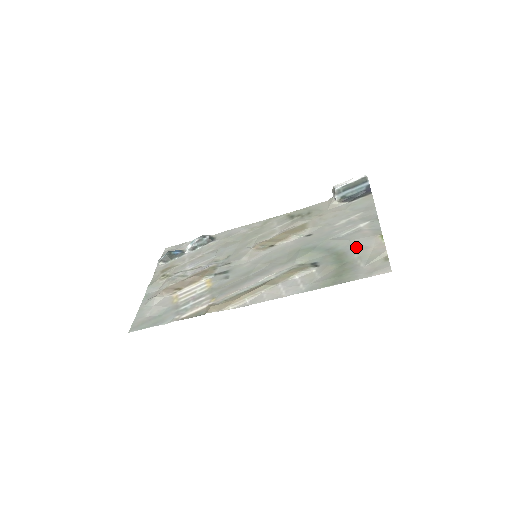
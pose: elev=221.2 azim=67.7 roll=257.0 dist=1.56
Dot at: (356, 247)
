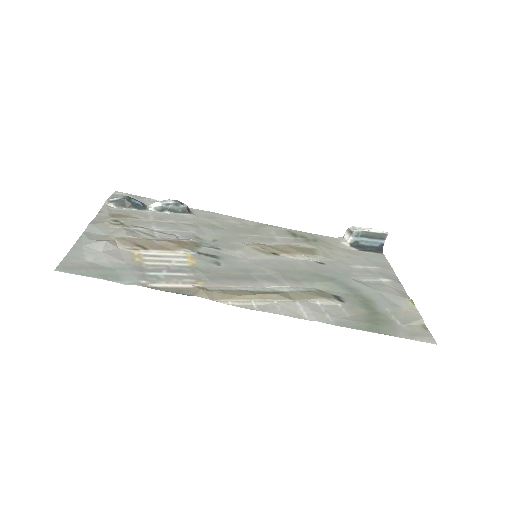
Dot at: (386, 300)
